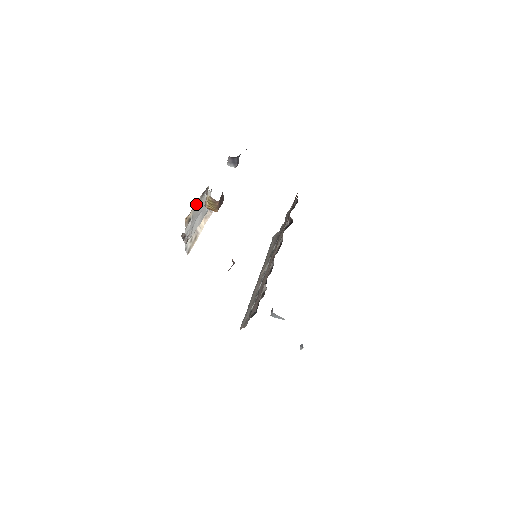
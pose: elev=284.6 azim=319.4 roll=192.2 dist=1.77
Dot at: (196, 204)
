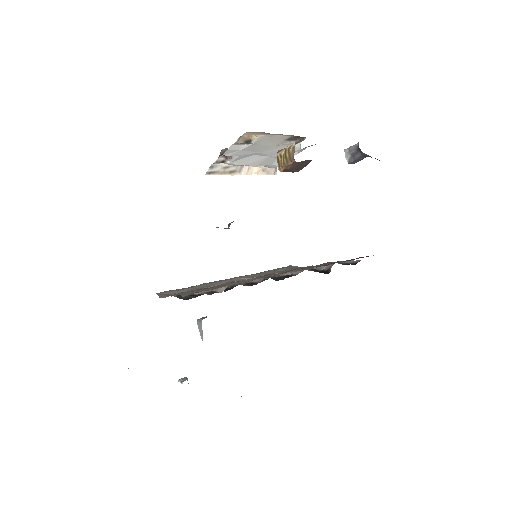
Dot at: (274, 136)
